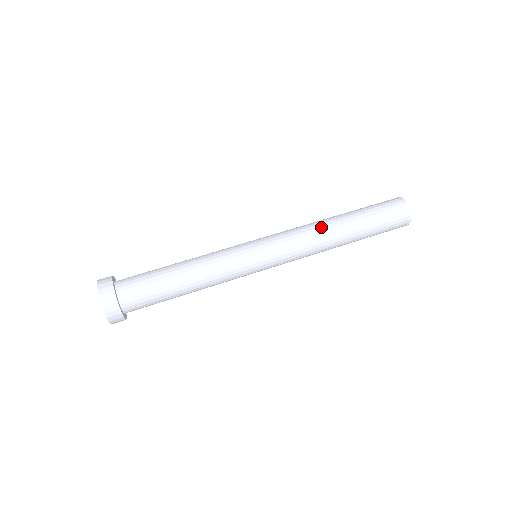
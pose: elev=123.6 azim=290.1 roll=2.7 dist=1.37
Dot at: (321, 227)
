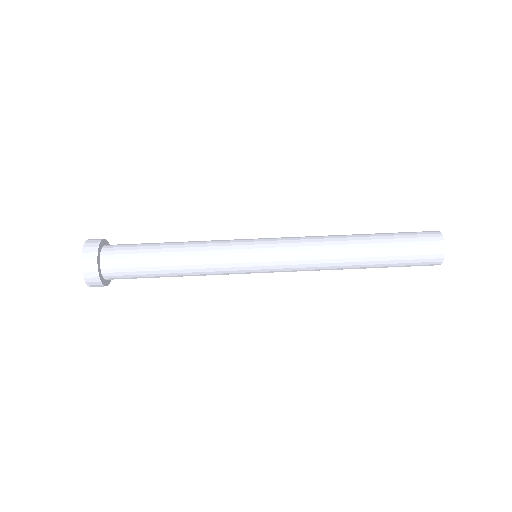
Dot at: (333, 238)
